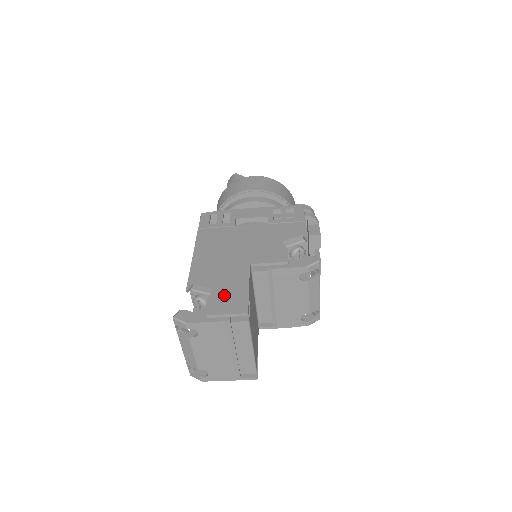
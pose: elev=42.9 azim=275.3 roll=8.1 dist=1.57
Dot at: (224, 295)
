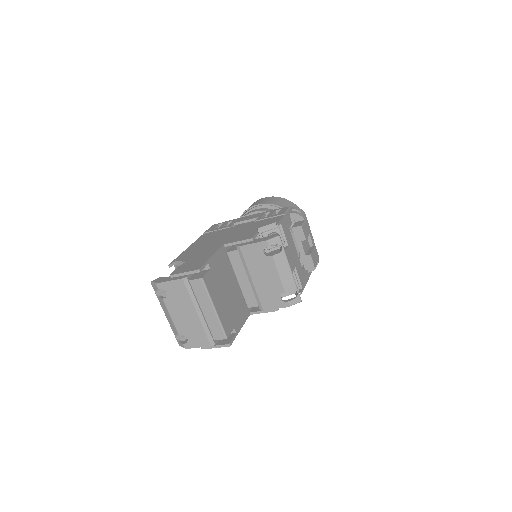
Dot at: (190, 263)
